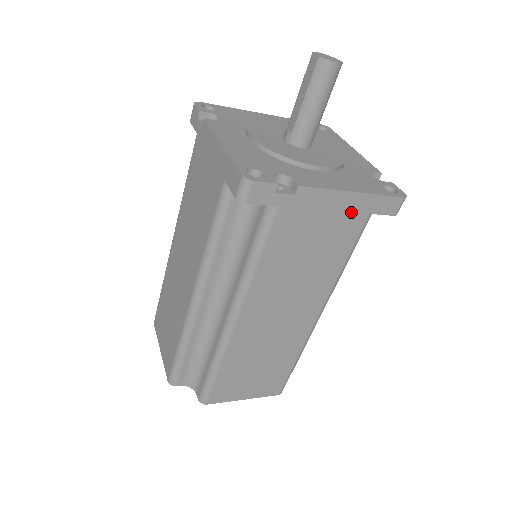
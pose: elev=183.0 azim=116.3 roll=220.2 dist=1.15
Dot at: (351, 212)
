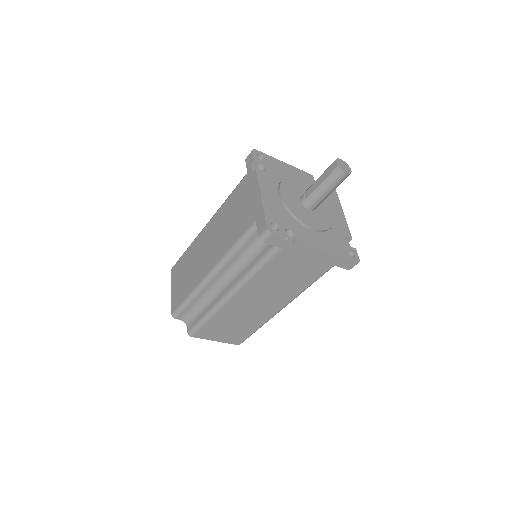
Dot at: (323, 262)
